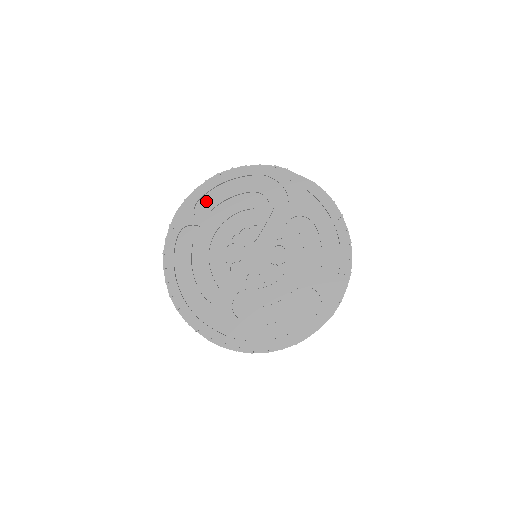
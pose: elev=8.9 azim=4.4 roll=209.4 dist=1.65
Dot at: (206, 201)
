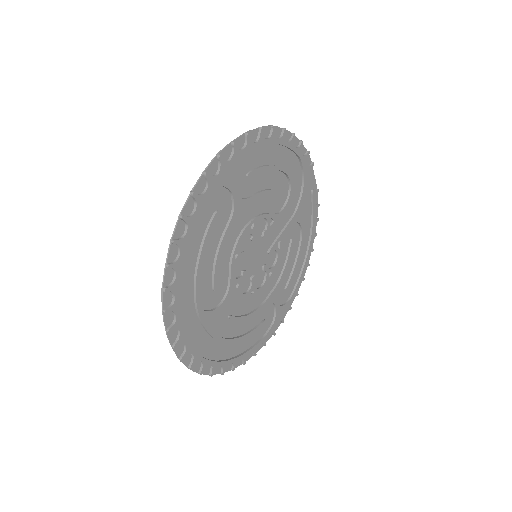
Dot at: (249, 158)
